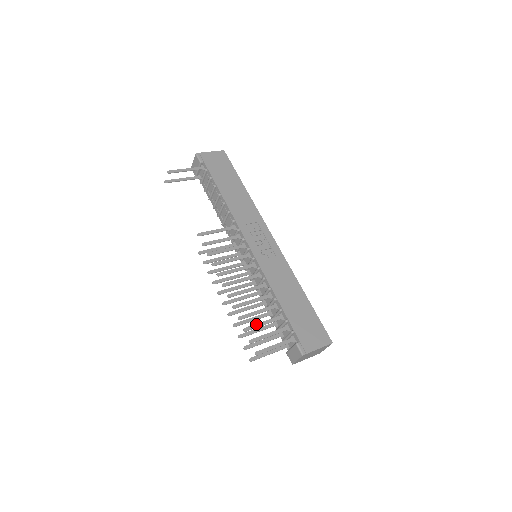
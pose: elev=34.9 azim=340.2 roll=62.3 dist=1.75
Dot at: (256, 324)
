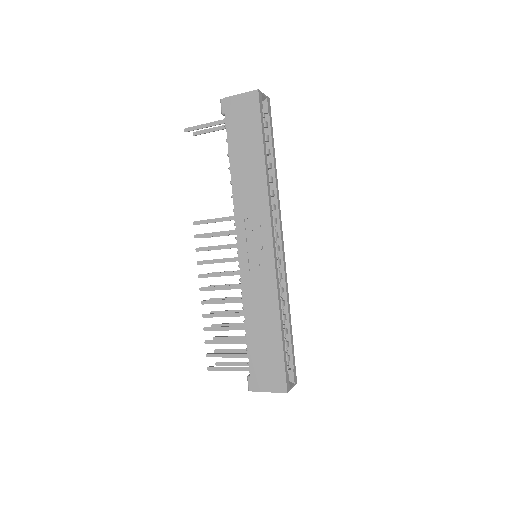
Dot at: (218, 340)
